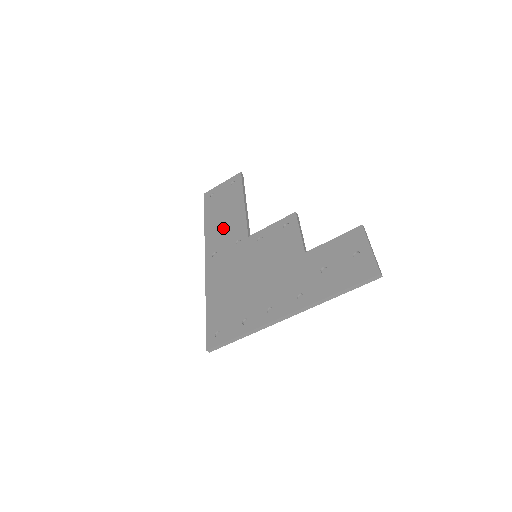
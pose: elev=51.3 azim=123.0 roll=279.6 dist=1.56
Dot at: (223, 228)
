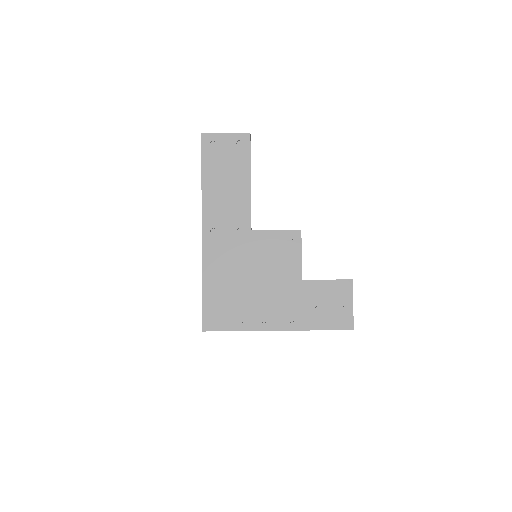
Dot at: (224, 202)
